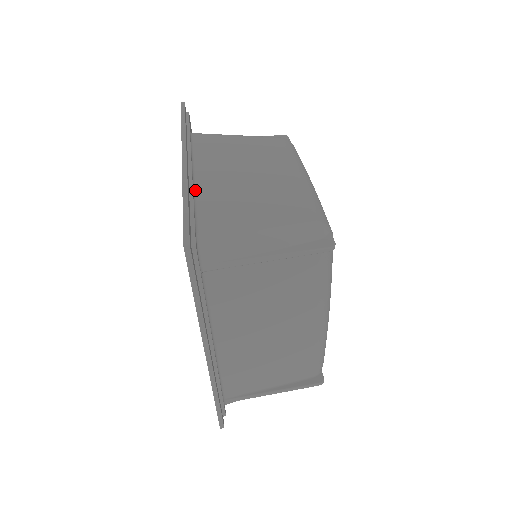
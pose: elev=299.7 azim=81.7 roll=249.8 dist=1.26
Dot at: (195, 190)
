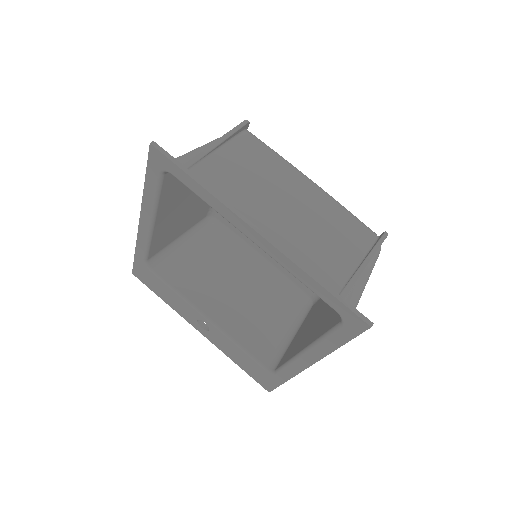
Dot at: occluded
